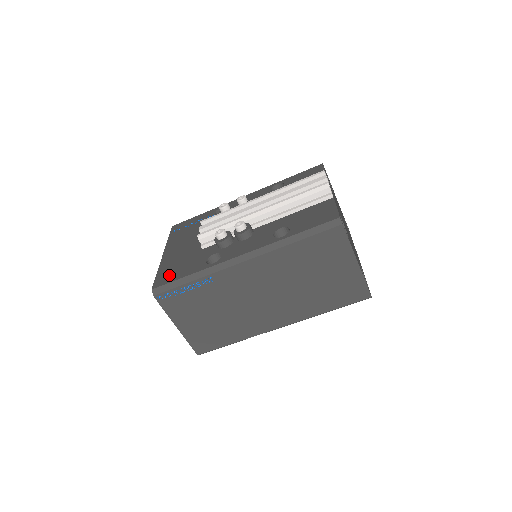
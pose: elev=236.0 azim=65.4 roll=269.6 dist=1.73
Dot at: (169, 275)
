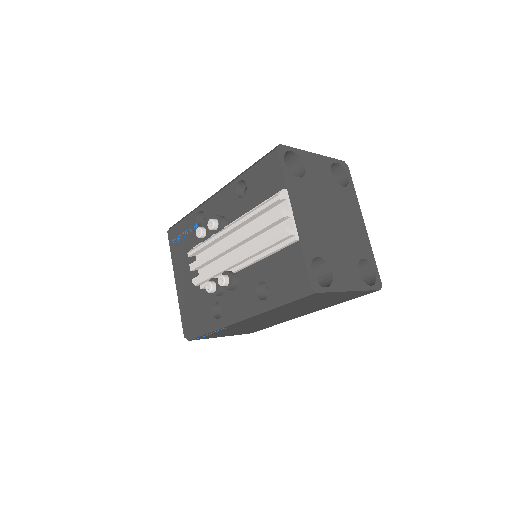
Dot at: (190, 321)
